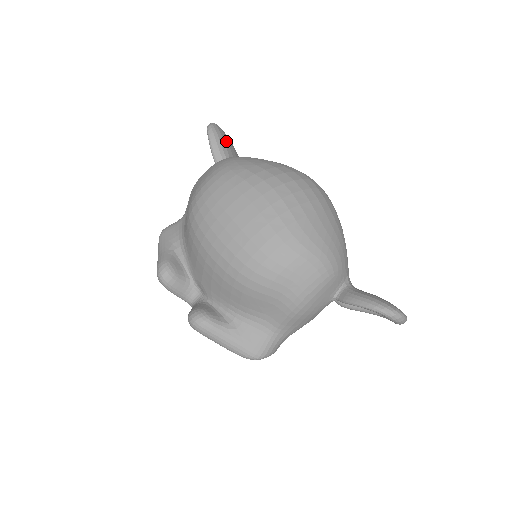
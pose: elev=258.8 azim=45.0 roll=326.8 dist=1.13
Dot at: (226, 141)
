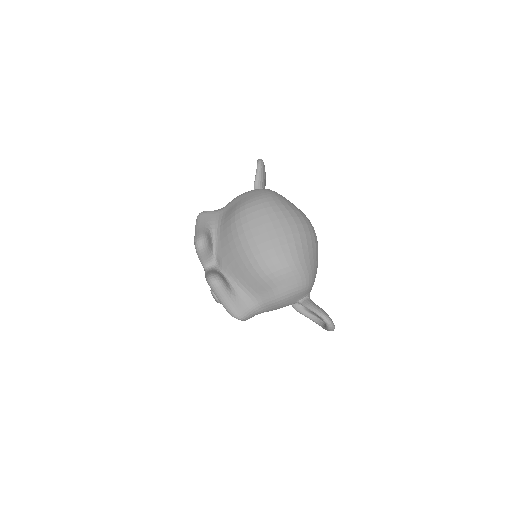
Dot at: (265, 175)
